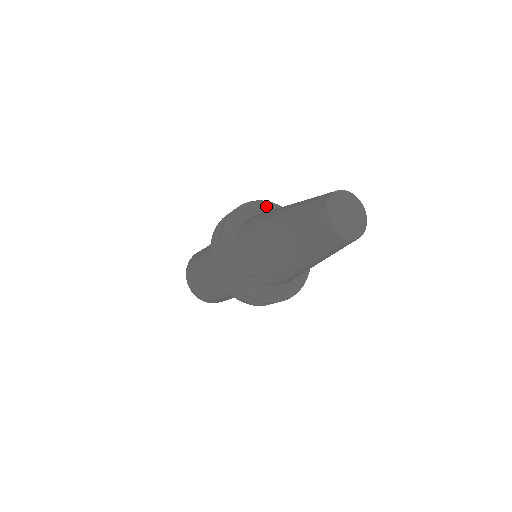
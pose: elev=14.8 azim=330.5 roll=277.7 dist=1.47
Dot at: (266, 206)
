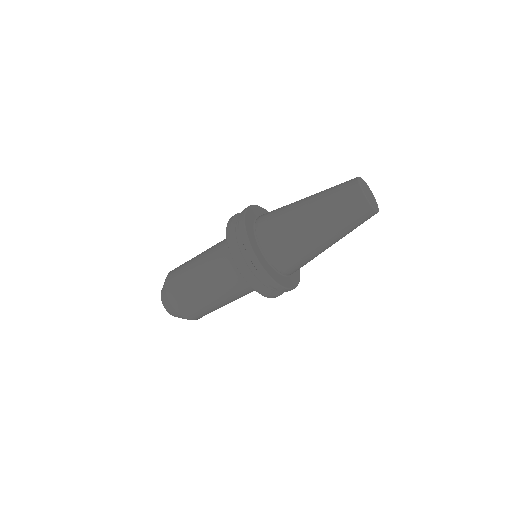
Dot at: (259, 210)
